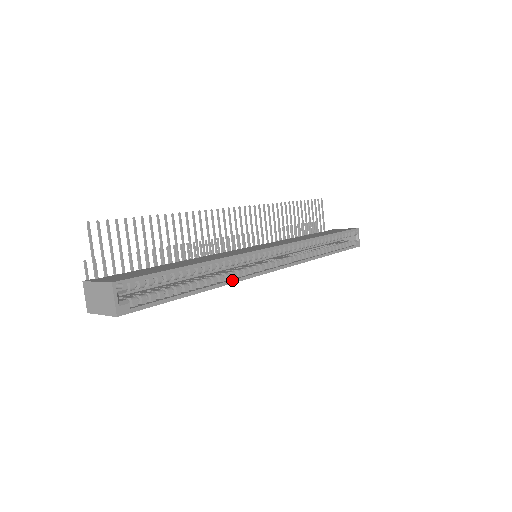
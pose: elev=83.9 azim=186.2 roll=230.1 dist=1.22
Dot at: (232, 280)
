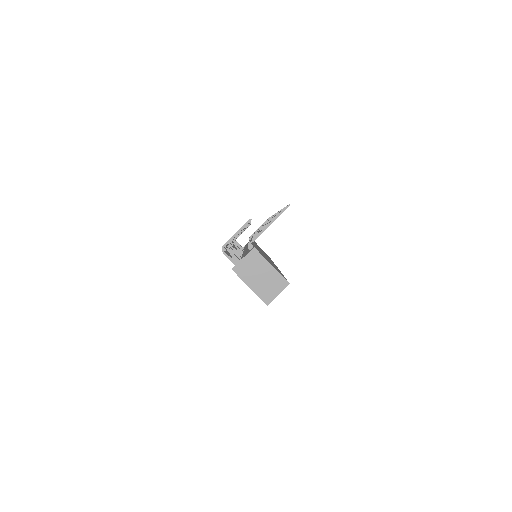
Dot at: occluded
